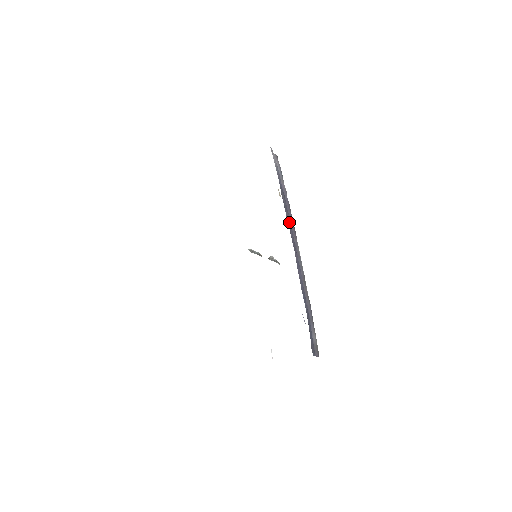
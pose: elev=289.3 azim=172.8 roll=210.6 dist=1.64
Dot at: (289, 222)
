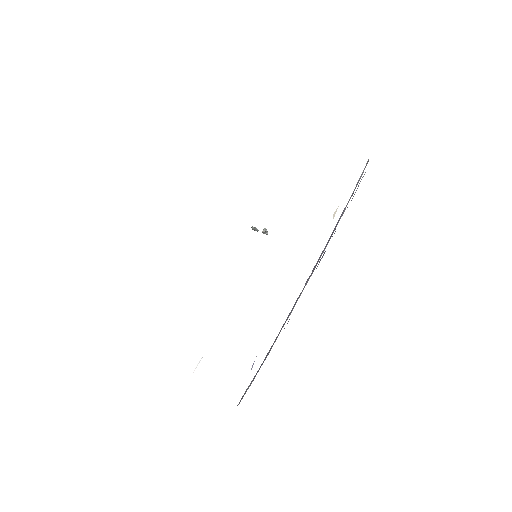
Dot at: occluded
